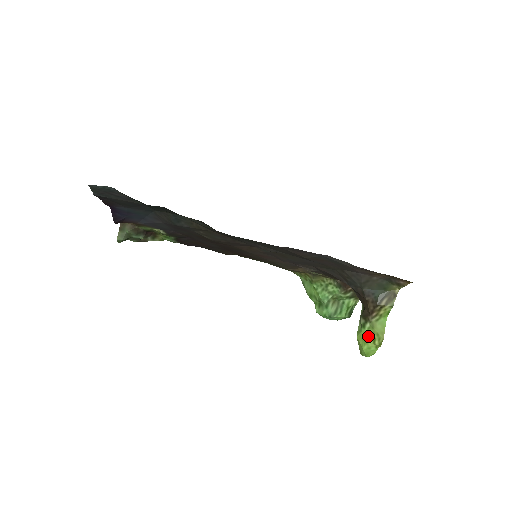
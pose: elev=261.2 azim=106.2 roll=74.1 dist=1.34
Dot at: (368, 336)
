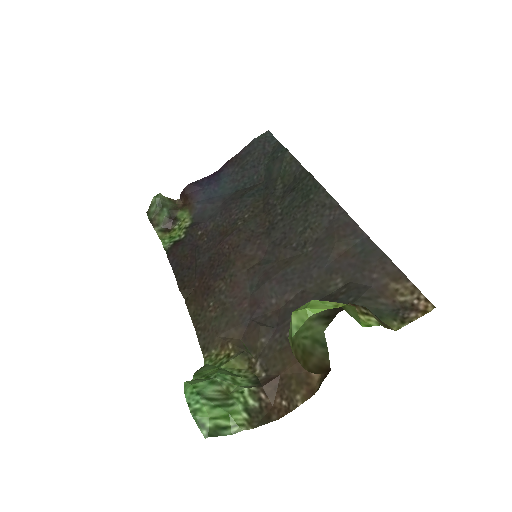
Dot at: occluded
